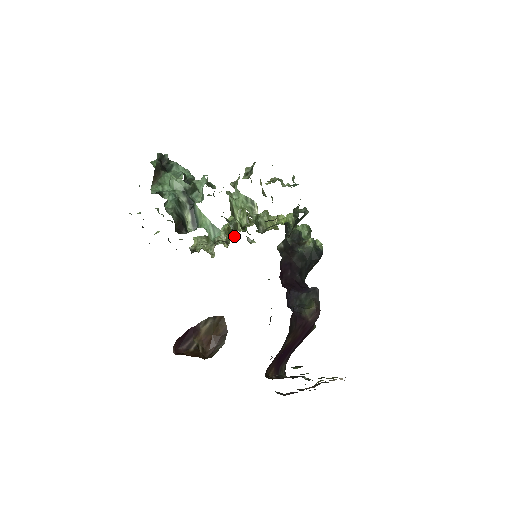
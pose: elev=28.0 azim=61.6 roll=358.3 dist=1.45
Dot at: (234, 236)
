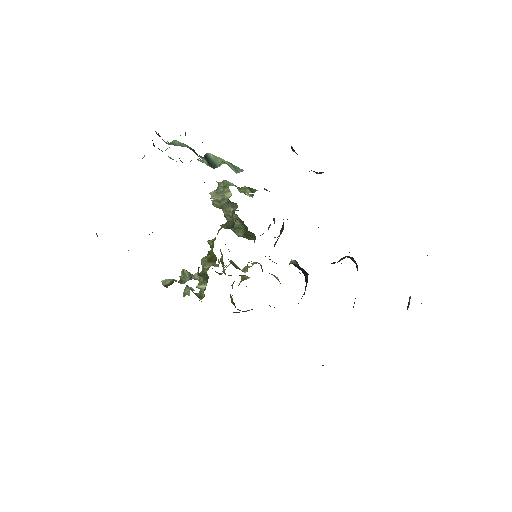
Dot at: (232, 227)
